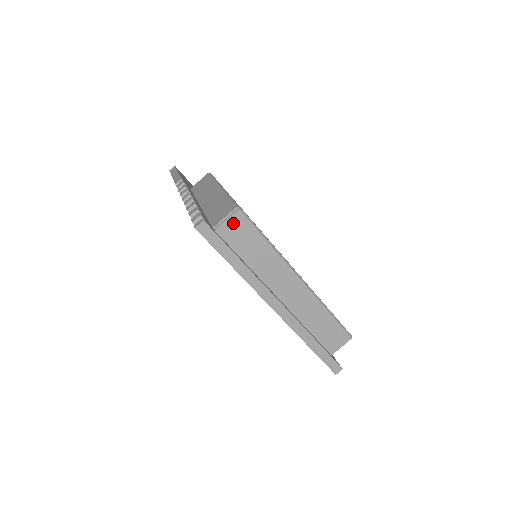
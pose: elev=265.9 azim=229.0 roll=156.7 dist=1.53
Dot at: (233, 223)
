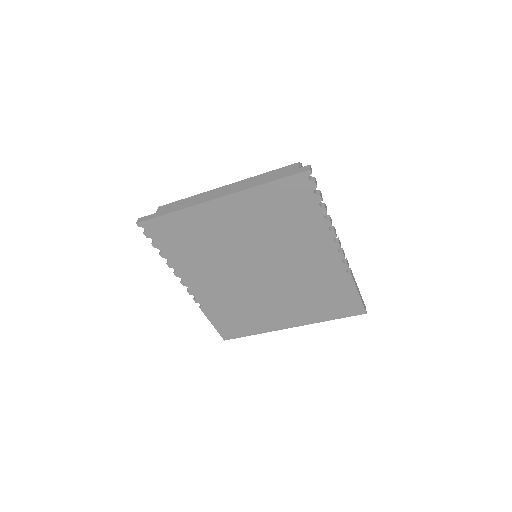
Dot at: occluded
